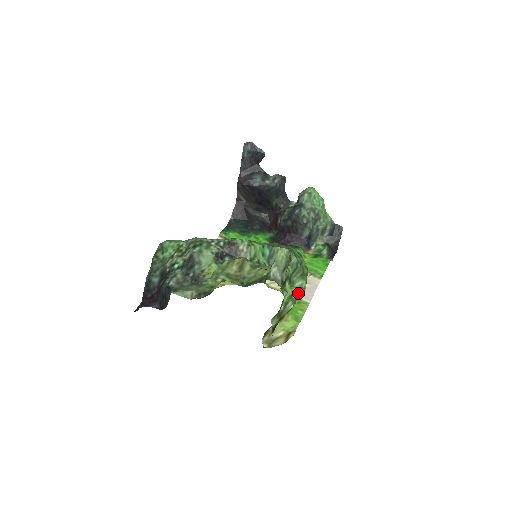
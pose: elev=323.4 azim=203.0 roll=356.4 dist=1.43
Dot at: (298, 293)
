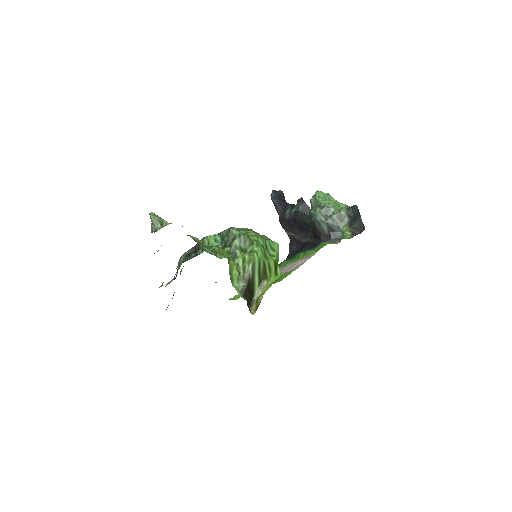
Dot at: (247, 255)
